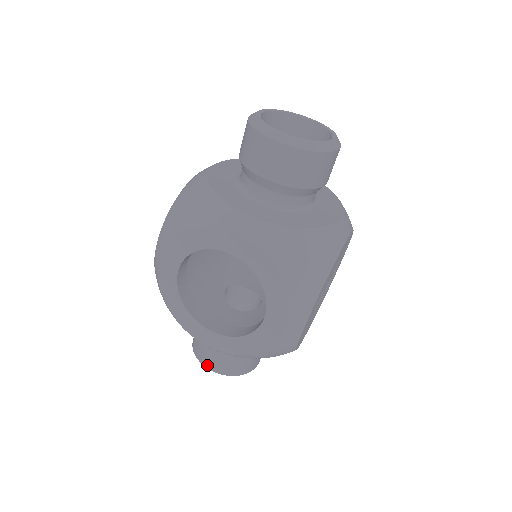
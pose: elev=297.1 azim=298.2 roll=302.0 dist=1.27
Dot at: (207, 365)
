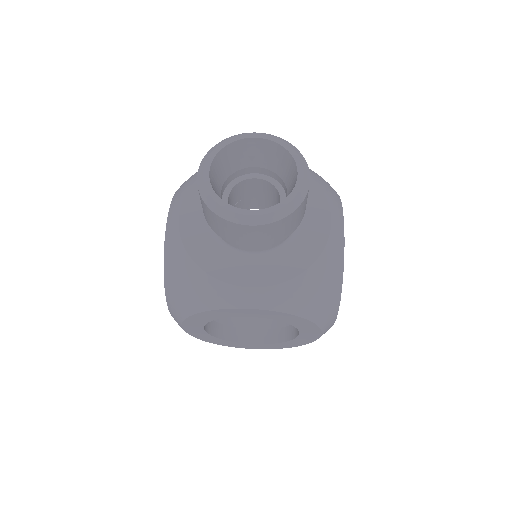
Dot at: occluded
